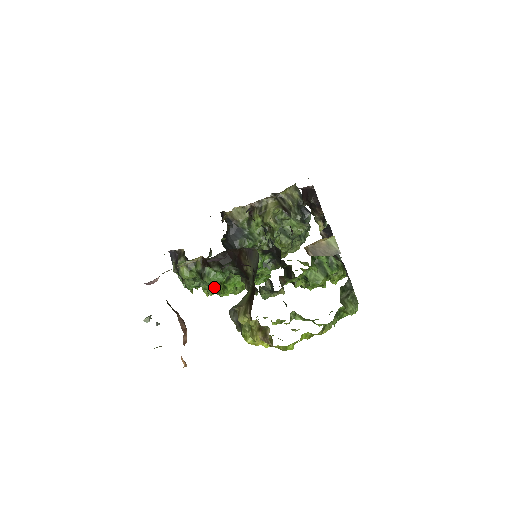
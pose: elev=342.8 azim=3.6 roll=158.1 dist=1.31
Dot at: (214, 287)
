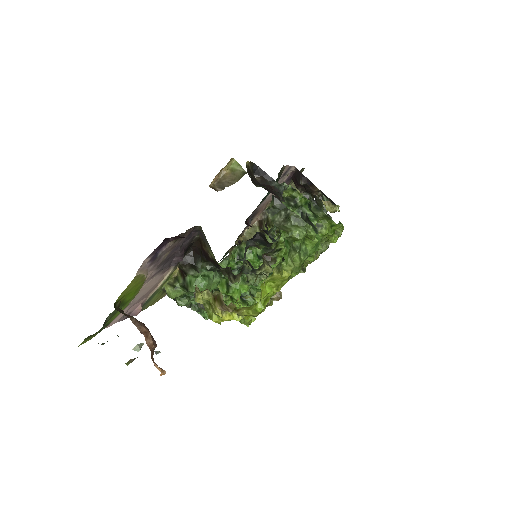
Dot at: occluded
